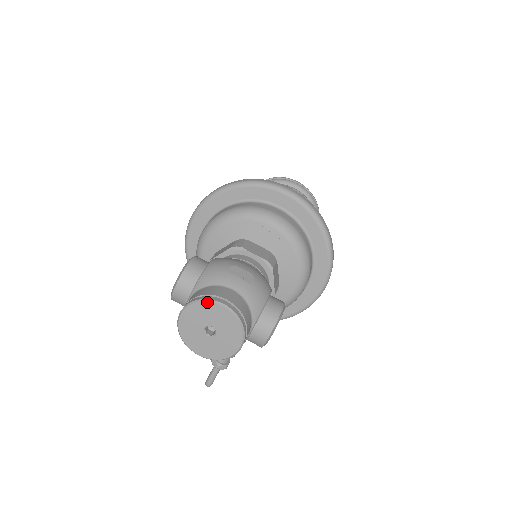
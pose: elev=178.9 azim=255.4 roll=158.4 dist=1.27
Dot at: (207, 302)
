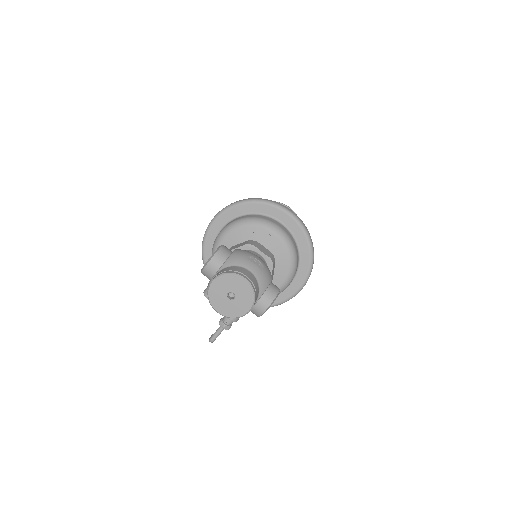
Dot at: (234, 275)
